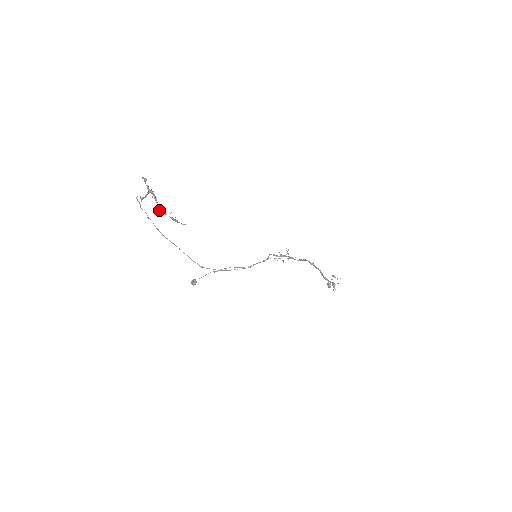
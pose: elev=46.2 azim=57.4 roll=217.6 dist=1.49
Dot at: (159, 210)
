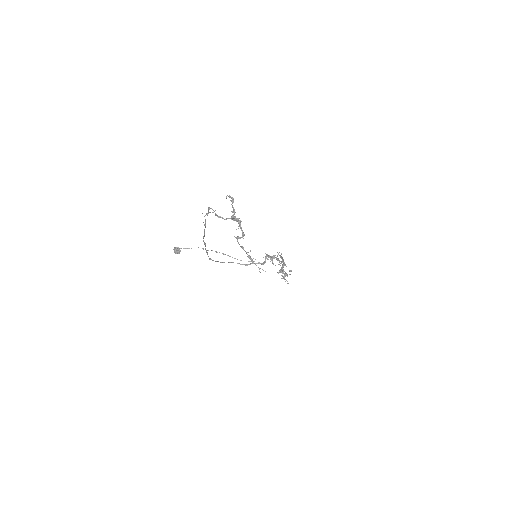
Dot at: (238, 242)
